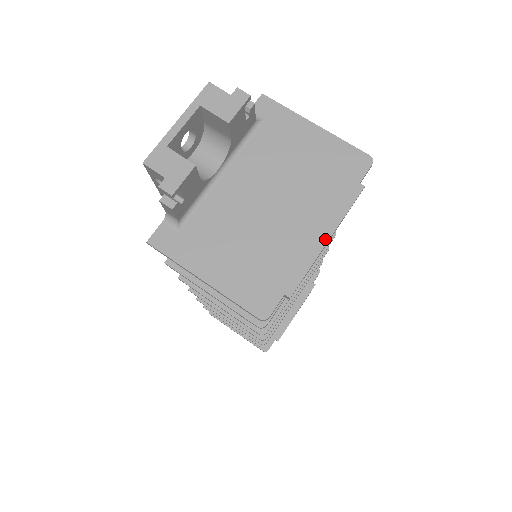
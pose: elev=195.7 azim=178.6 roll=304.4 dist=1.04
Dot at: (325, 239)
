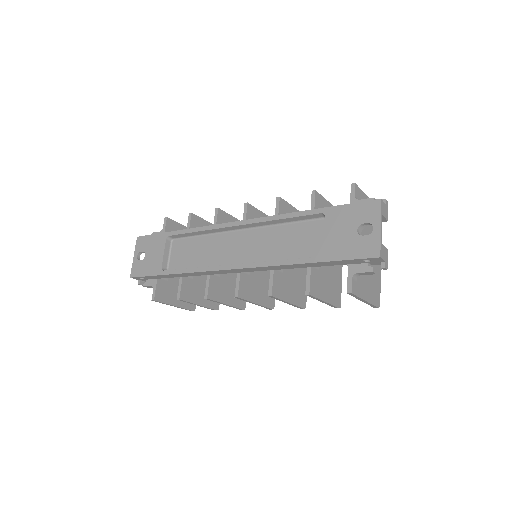
Dot at: occluded
